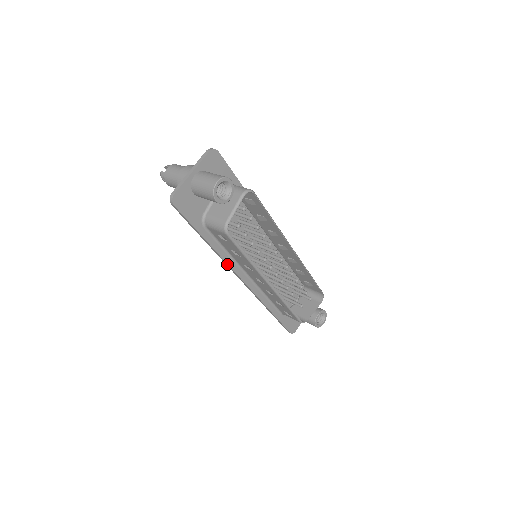
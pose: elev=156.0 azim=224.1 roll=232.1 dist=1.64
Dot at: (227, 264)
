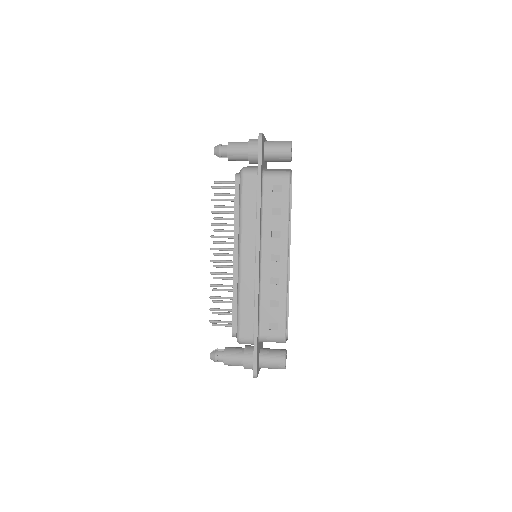
Dot at: (259, 226)
